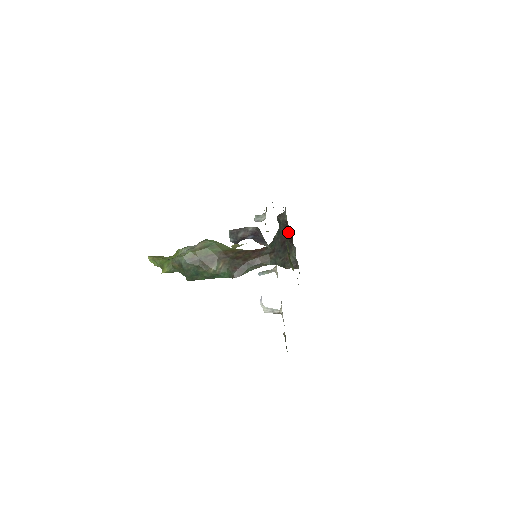
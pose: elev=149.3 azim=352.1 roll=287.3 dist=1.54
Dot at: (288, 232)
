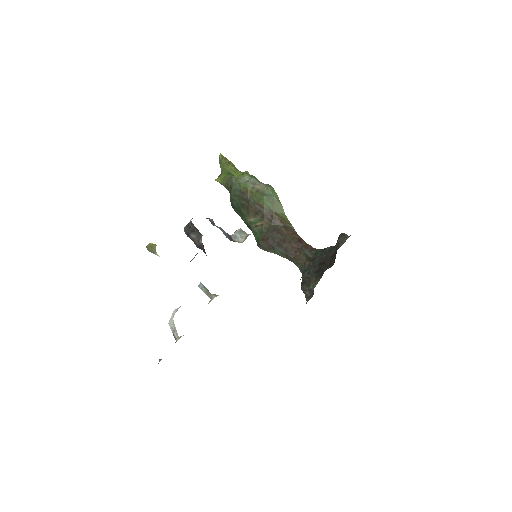
Dot at: (333, 259)
